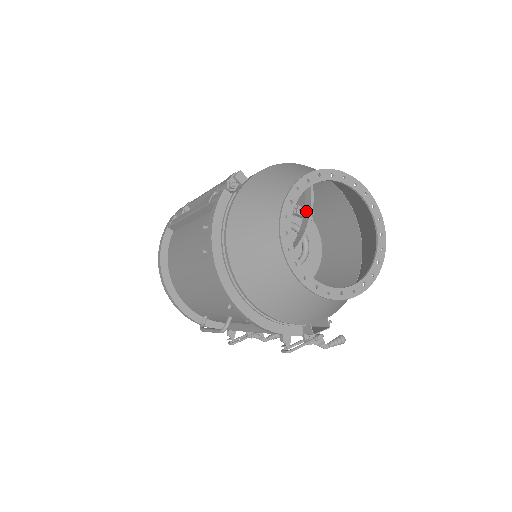
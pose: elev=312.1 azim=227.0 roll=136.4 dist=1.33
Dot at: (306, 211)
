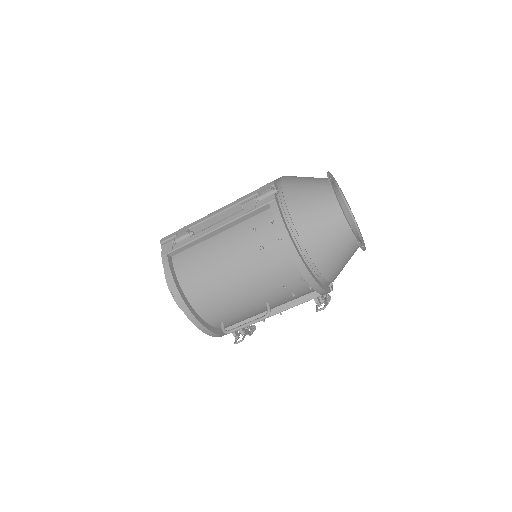
Dot at: occluded
